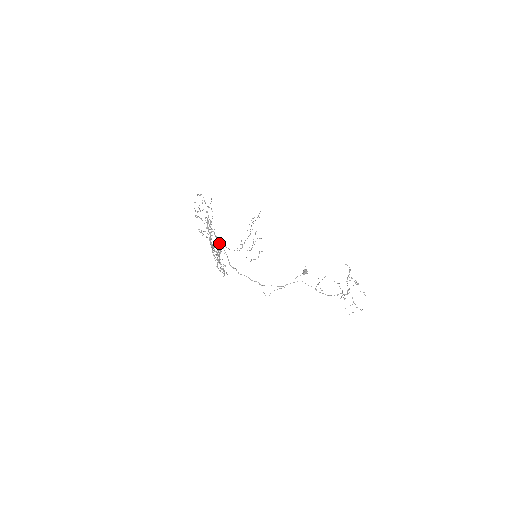
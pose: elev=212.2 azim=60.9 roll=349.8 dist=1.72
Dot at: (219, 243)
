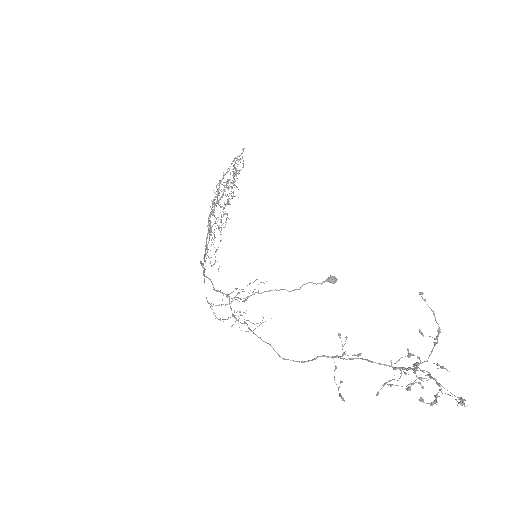
Dot at: occluded
